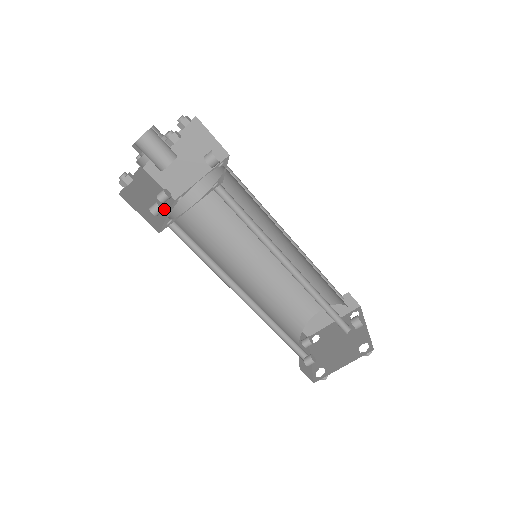
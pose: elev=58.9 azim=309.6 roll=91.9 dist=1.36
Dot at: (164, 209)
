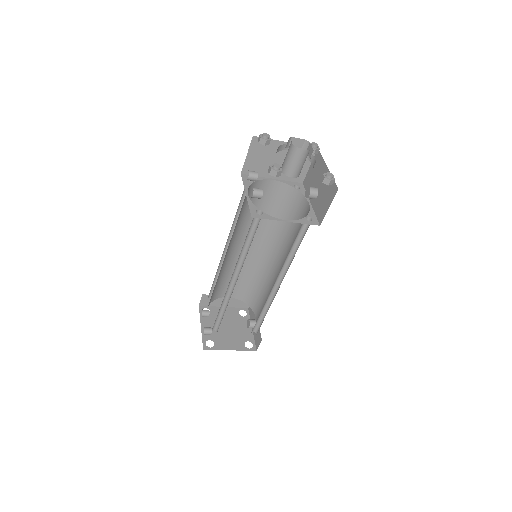
Dot at: (260, 198)
